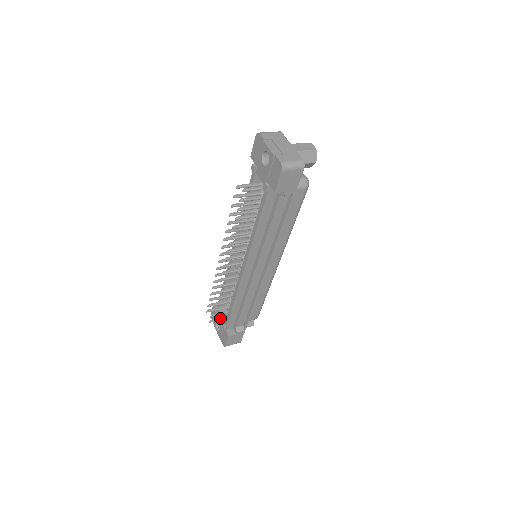
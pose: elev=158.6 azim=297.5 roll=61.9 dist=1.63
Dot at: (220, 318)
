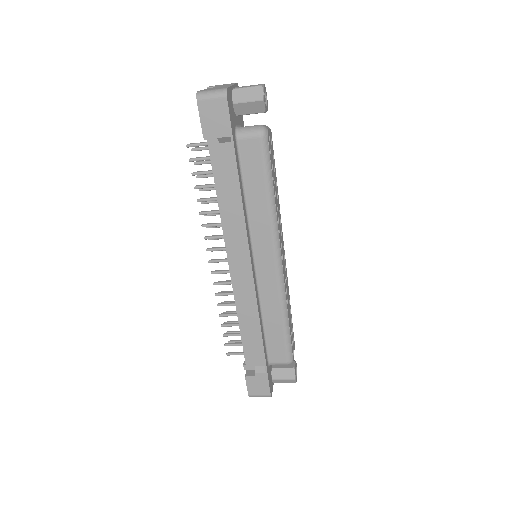
Dot at: (241, 352)
